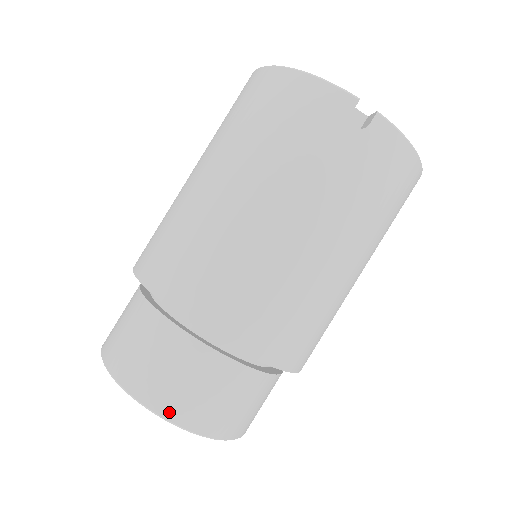
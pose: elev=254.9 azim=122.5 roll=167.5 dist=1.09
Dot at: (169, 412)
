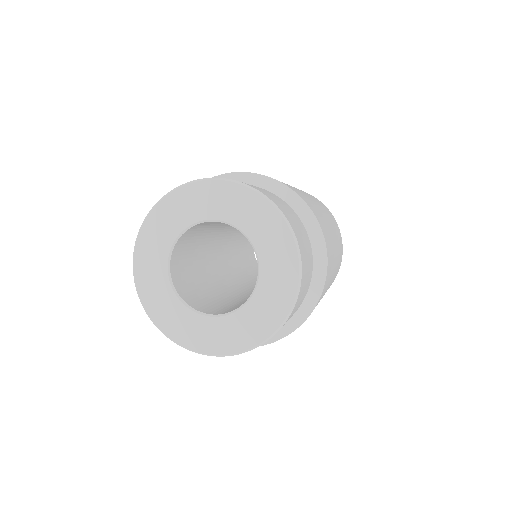
Dot at: (244, 183)
